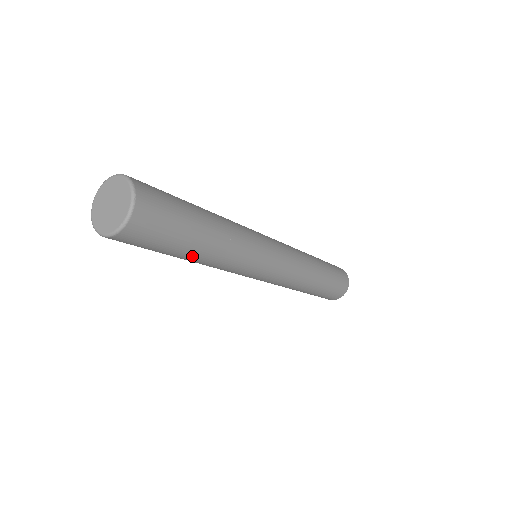
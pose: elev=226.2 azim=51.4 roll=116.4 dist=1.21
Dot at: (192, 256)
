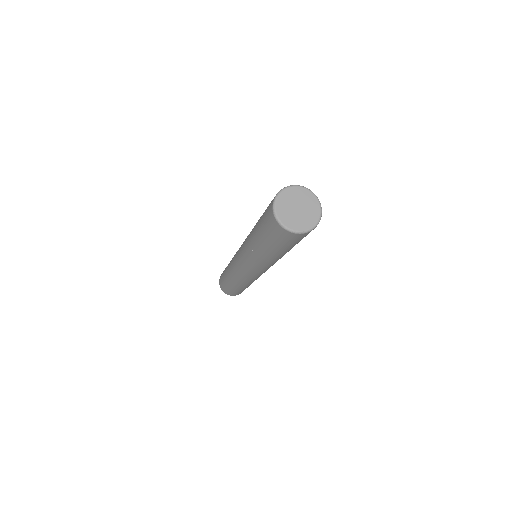
Dot at: (273, 253)
